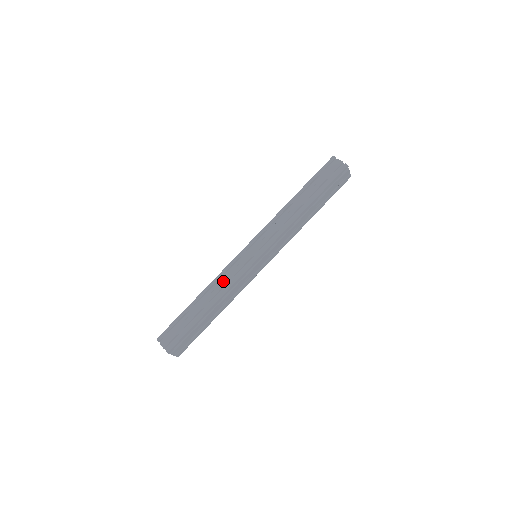
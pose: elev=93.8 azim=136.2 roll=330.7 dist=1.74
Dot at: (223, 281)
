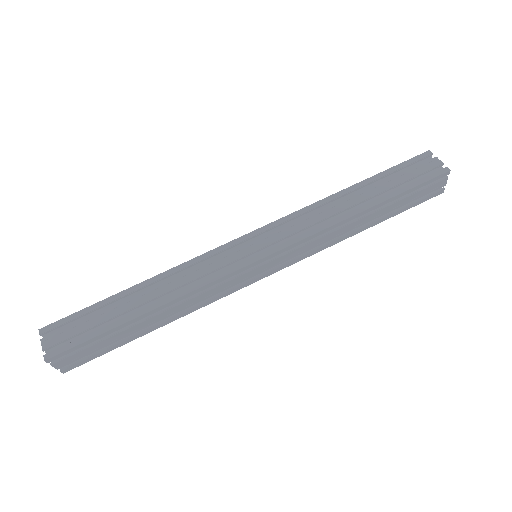
Dot at: (188, 275)
